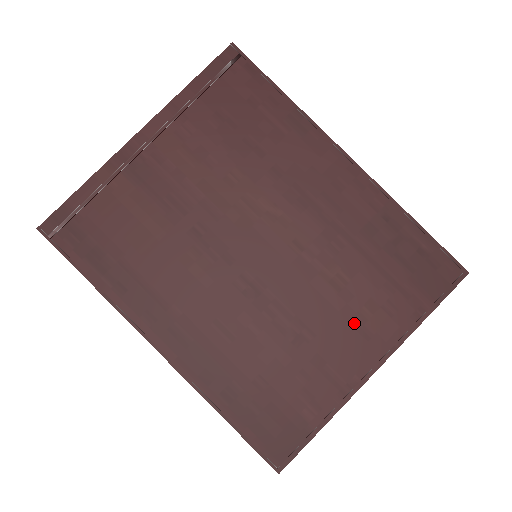
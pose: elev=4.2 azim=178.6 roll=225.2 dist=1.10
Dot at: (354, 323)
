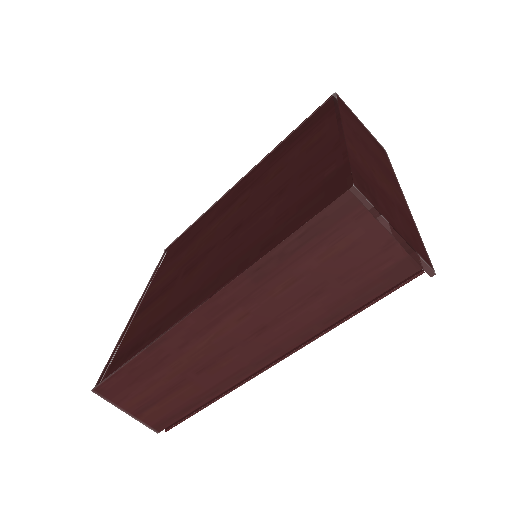
Dot at: (305, 153)
